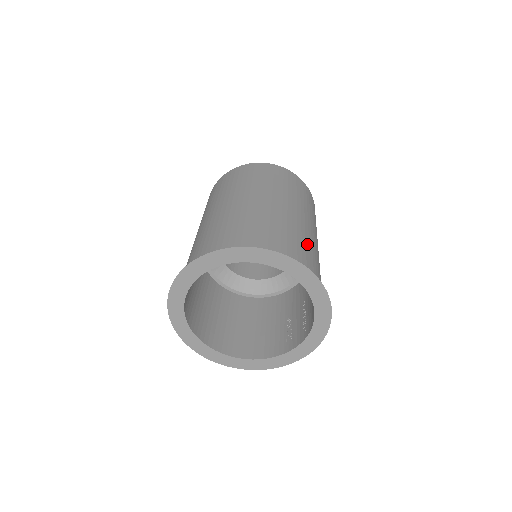
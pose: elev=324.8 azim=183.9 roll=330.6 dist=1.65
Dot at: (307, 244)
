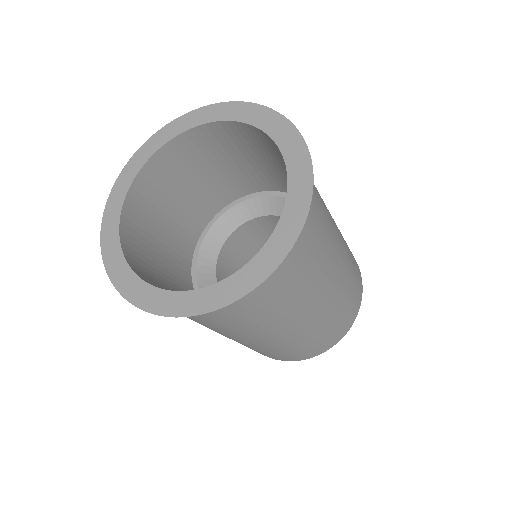
Dot at: occluded
